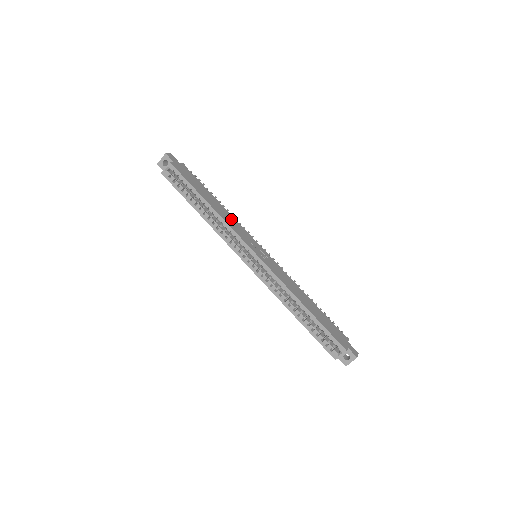
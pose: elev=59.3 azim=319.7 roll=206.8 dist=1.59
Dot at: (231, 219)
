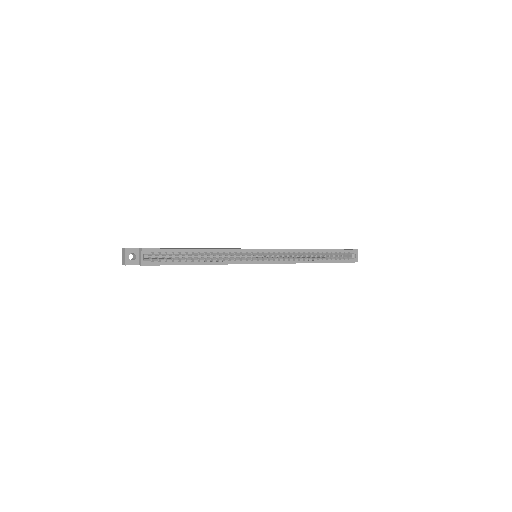
Dot at: occluded
